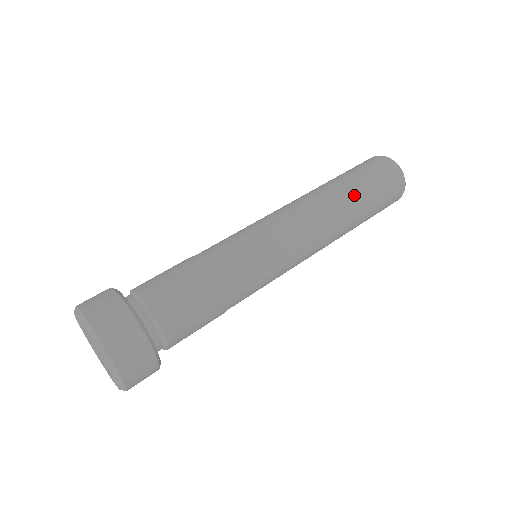
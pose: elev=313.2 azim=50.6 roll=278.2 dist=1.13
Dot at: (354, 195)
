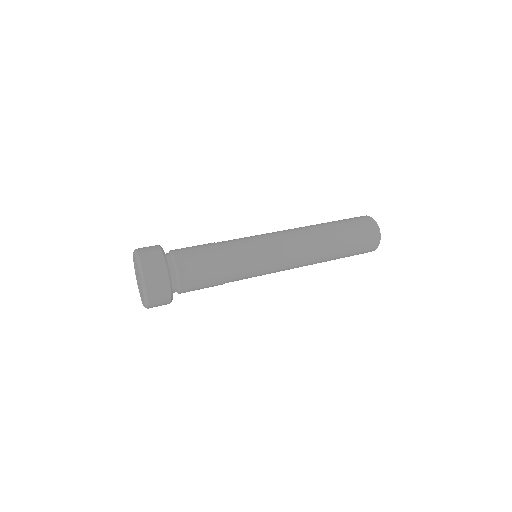
Dot at: (325, 223)
